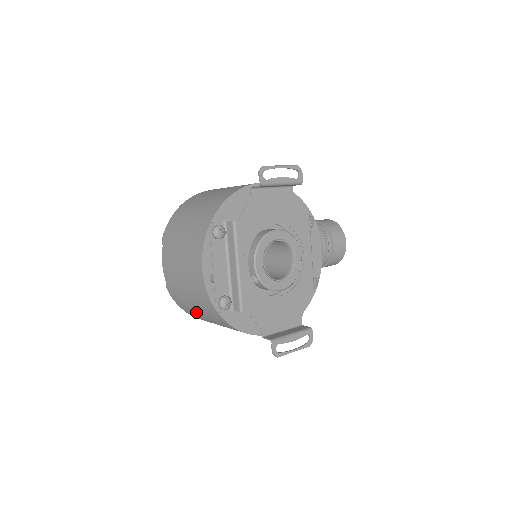
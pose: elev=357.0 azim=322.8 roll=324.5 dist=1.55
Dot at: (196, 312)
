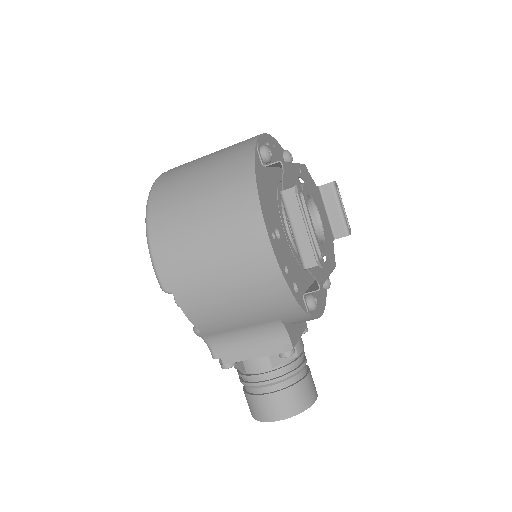
Dot at: (189, 178)
